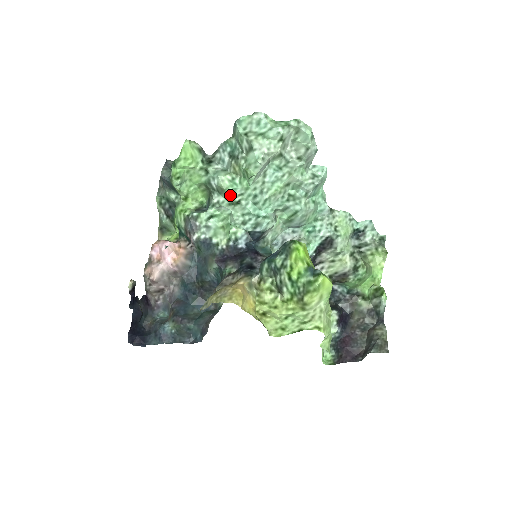
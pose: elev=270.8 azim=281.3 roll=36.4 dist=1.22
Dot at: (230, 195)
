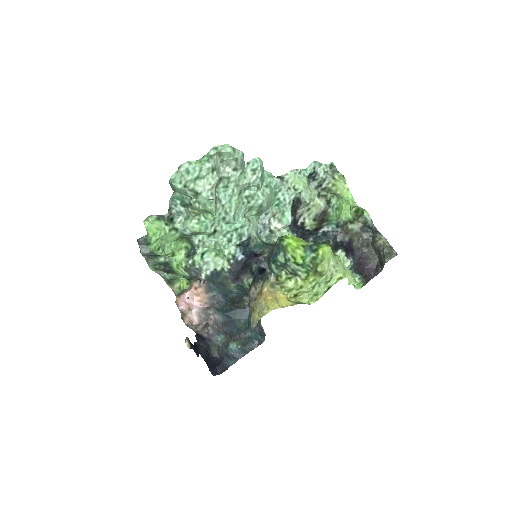
Dot at: (205, 231)
